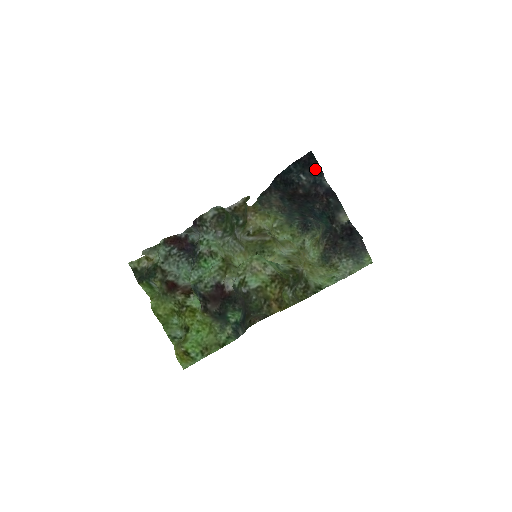
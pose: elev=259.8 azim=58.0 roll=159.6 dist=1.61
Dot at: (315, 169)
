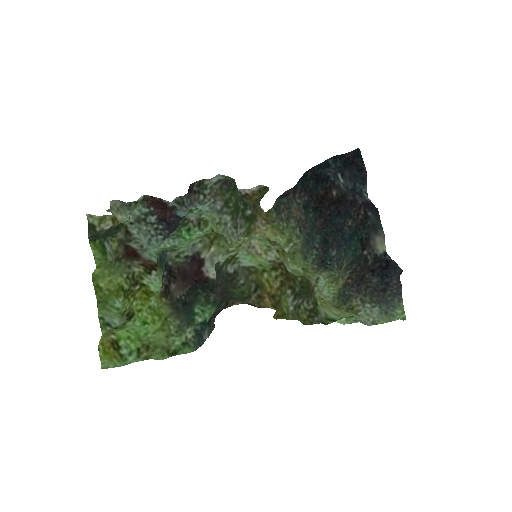
Dot at: (358, 171)
